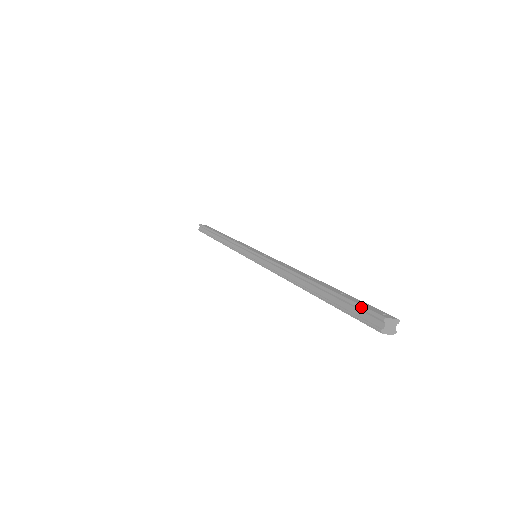
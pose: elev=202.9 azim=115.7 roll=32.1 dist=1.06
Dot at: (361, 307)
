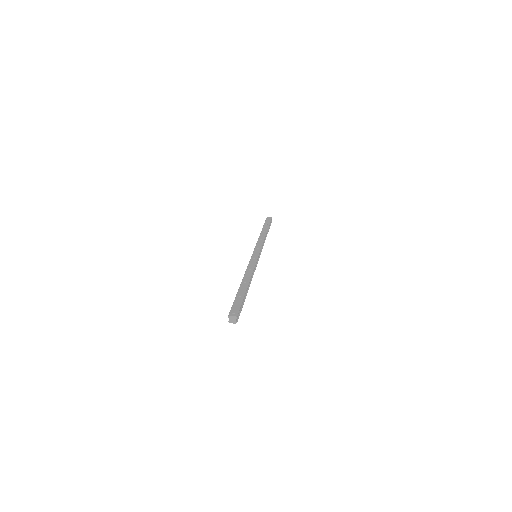
Dot at: (231, 308)
